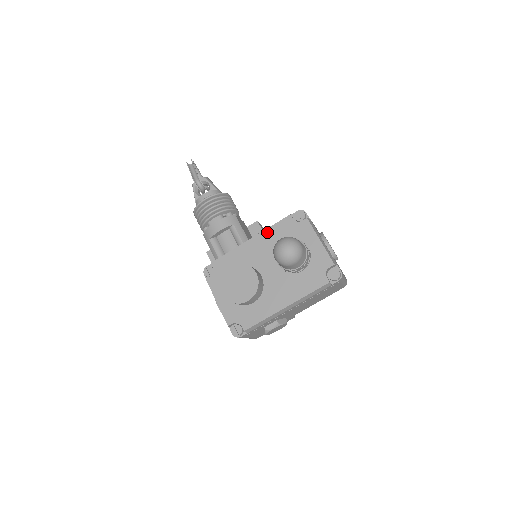
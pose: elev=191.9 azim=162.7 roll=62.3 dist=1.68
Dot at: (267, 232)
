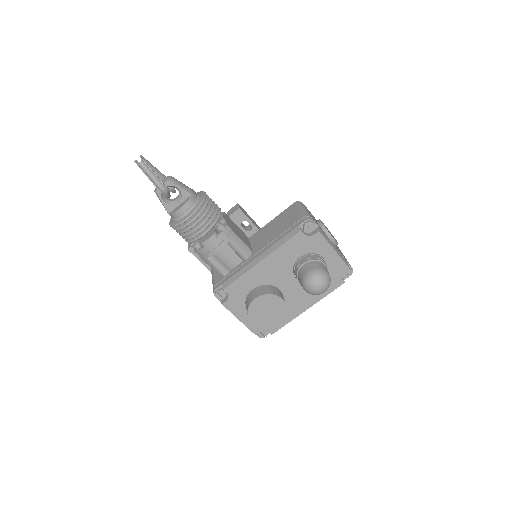
Dot at: (279, 251)
